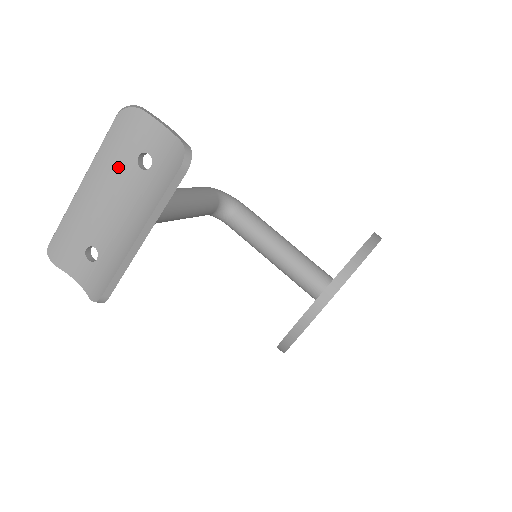
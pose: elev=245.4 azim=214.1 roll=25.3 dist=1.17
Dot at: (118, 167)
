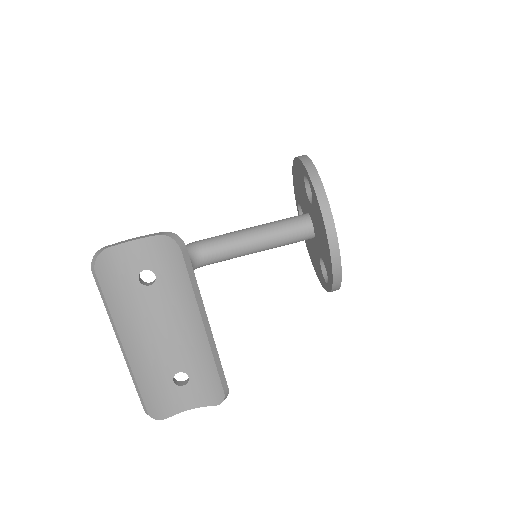
Dot at: (133, 304)
